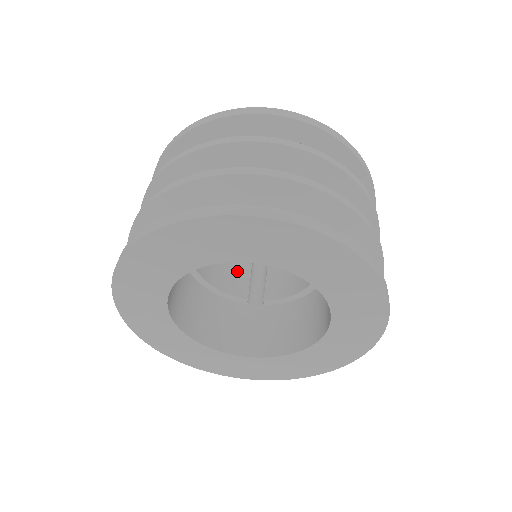
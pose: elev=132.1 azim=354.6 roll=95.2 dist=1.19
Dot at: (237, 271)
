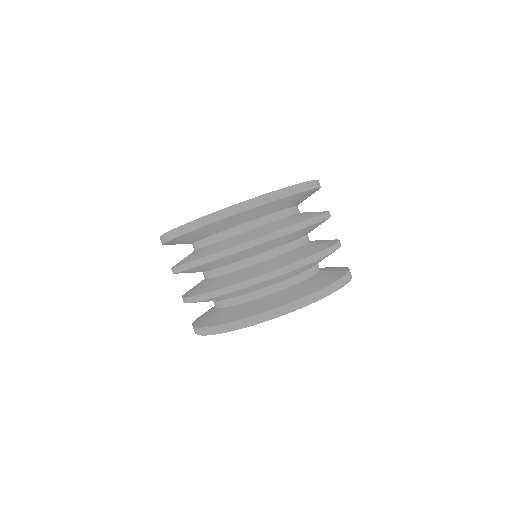
Dot at: occluded
